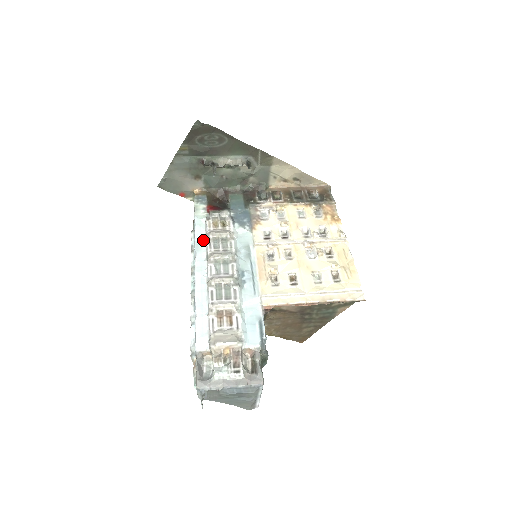
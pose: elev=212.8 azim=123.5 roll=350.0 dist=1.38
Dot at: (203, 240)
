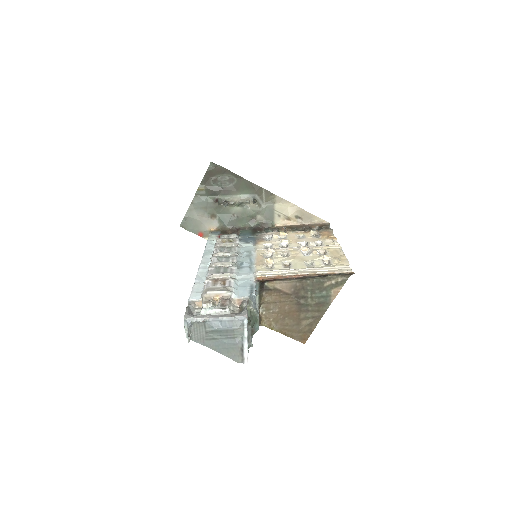
Dot at: (211, 250)
